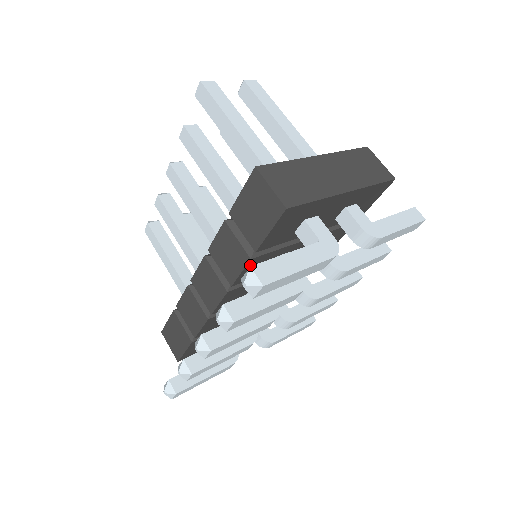
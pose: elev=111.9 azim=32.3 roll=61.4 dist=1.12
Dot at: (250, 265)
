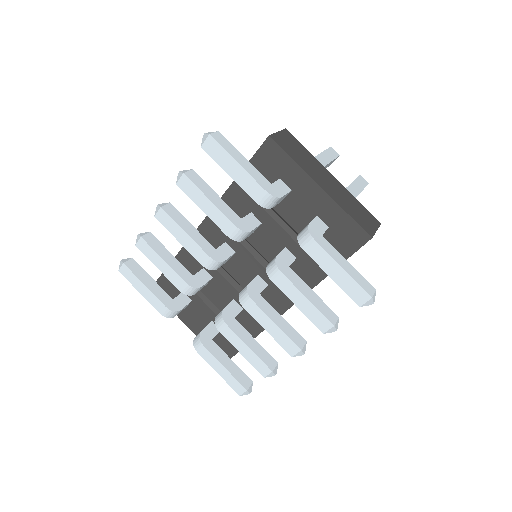
Dot at: (232, 192)
